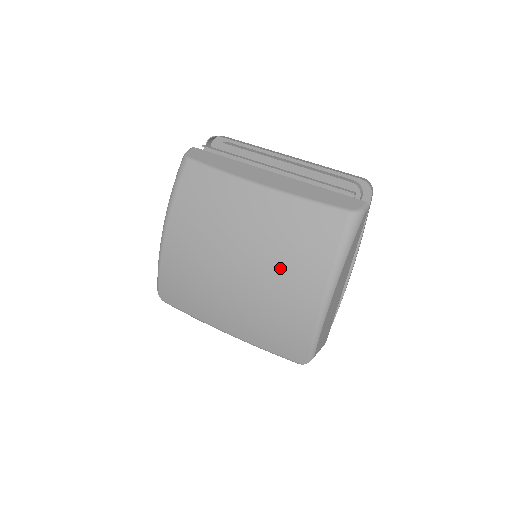
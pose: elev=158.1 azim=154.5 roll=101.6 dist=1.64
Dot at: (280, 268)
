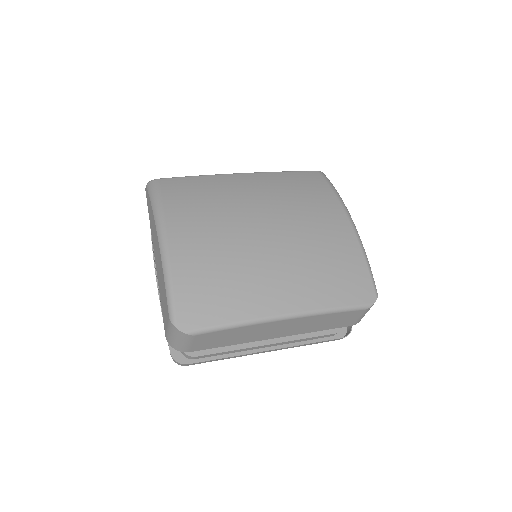
Dot at: (303, 212)
